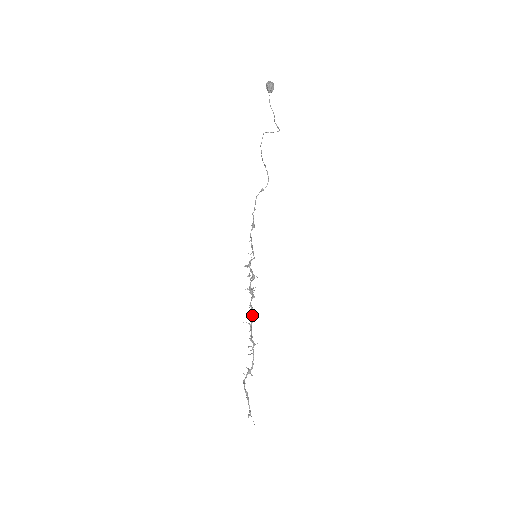
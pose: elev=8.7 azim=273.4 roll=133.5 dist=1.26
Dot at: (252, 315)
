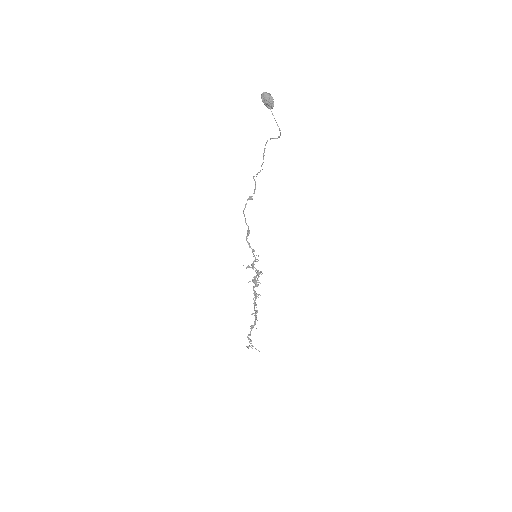
Dot at: (256, 296)
